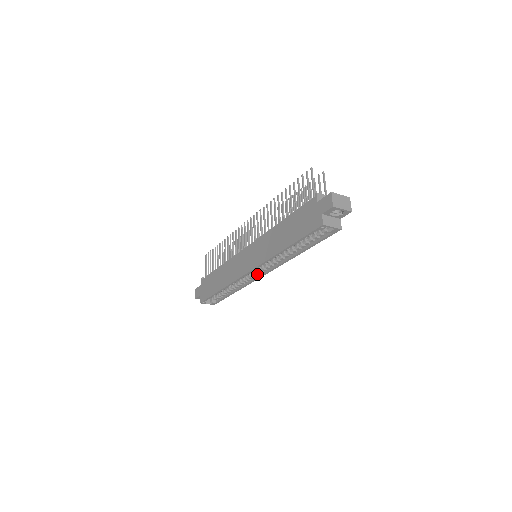
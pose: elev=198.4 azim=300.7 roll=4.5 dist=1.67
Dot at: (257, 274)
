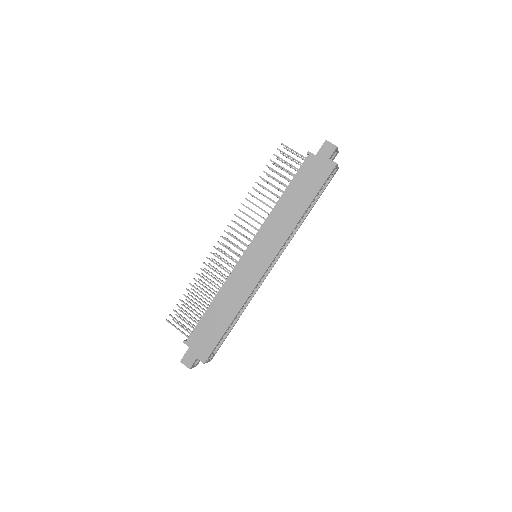
Dot at: (266, 271)
